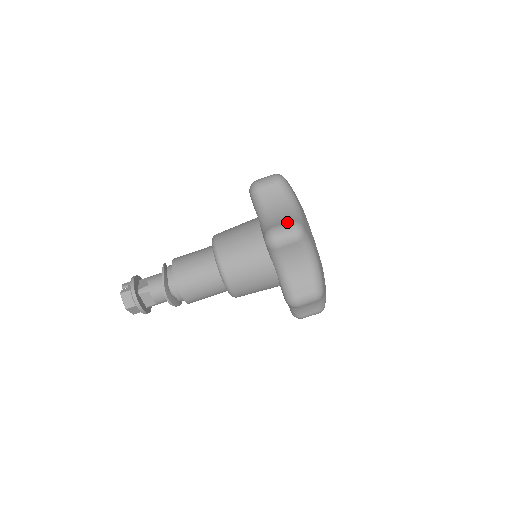
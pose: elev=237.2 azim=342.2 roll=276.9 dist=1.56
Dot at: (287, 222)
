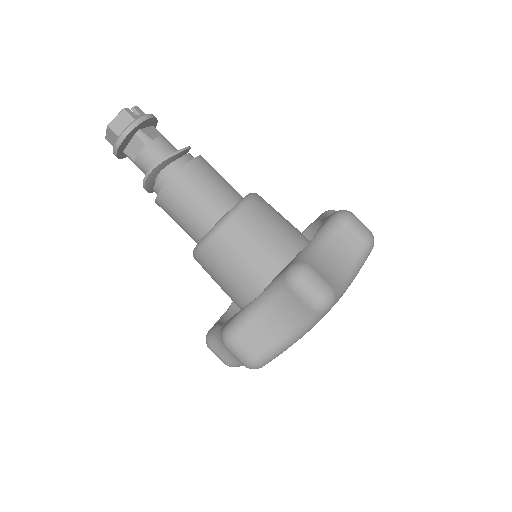
Dot at: (329, 283)
